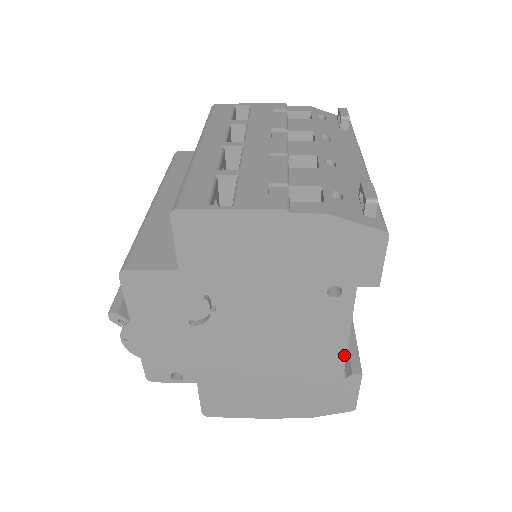
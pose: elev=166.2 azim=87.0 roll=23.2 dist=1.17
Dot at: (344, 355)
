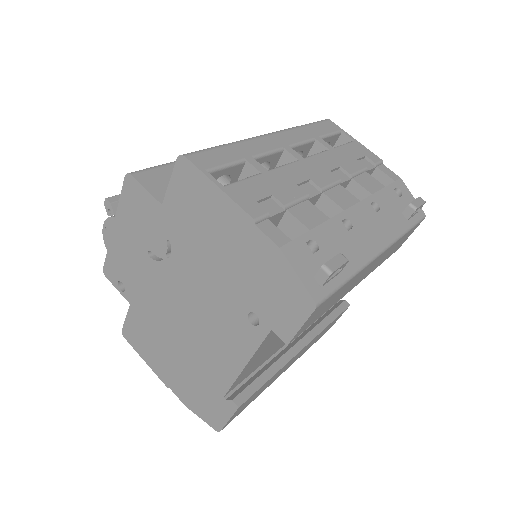
Dot at: (234, 378)
